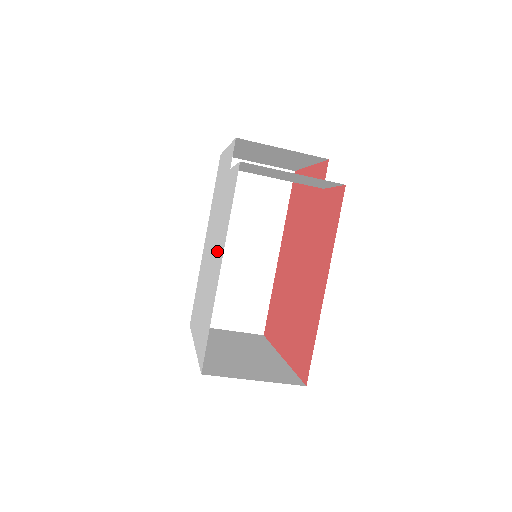
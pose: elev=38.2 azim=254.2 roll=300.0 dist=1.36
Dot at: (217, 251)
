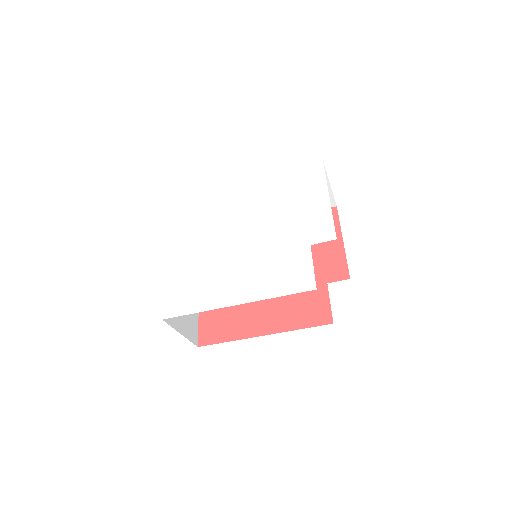
Dot at: (245, 272)
